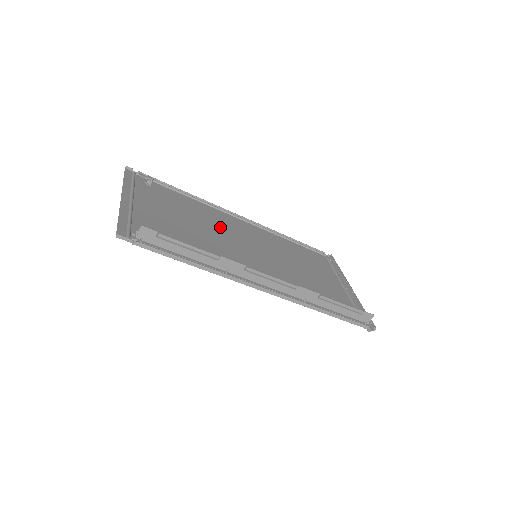
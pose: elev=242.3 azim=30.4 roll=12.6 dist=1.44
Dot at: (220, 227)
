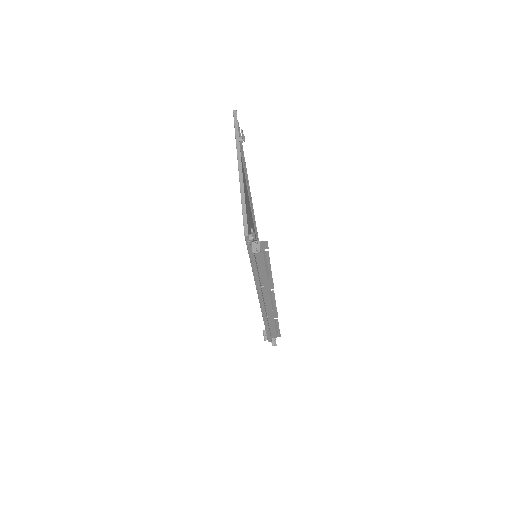
Dot at: (249, 213)
